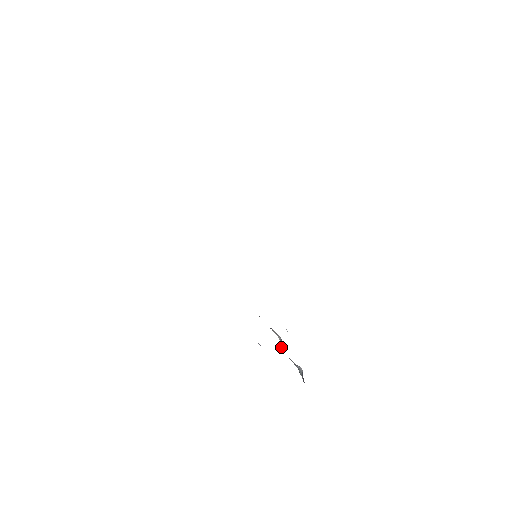
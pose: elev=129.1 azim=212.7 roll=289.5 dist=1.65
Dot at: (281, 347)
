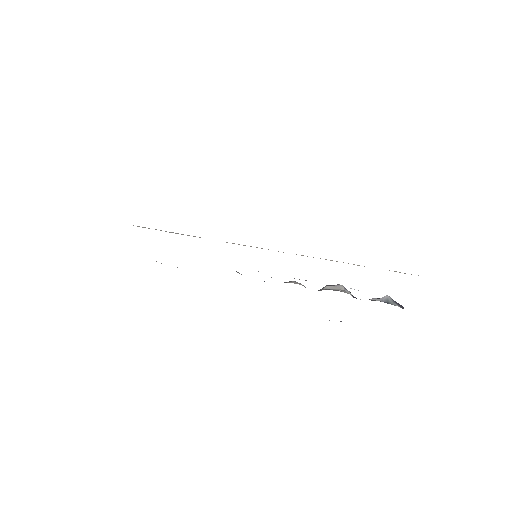
Dot at: (351, 295)
